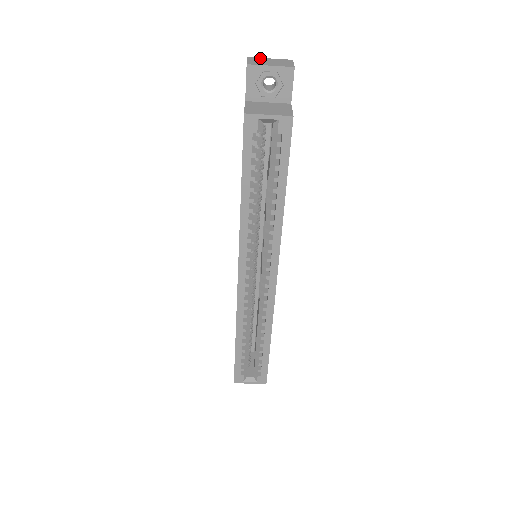
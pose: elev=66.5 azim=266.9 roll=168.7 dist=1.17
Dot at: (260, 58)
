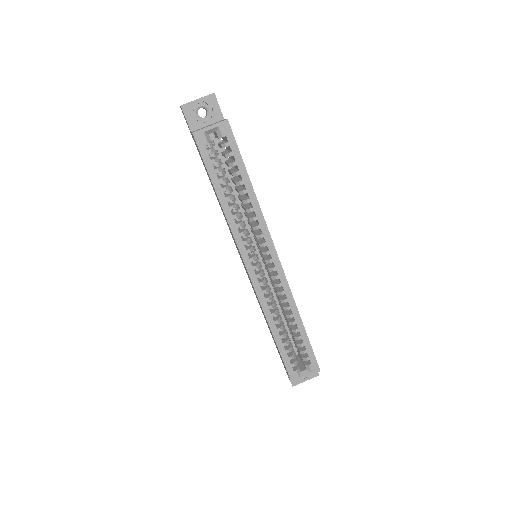
Dot at: occluded
